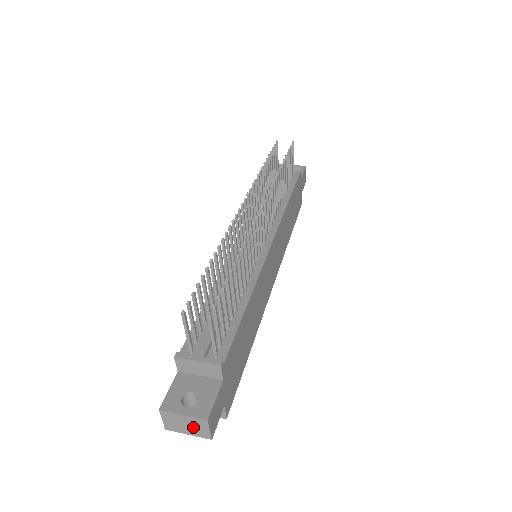
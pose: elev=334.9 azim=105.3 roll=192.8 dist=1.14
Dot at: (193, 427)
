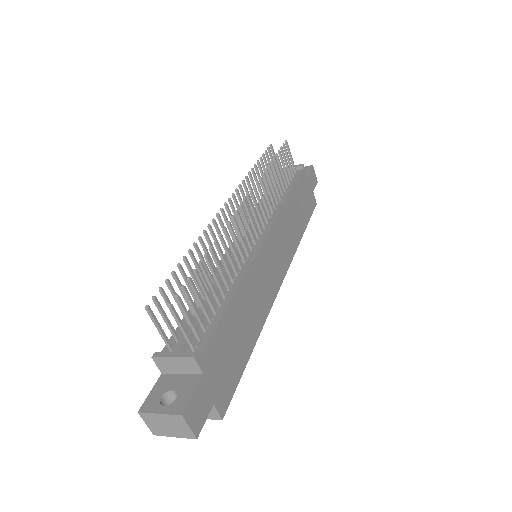
Dot at: (174, 427)
